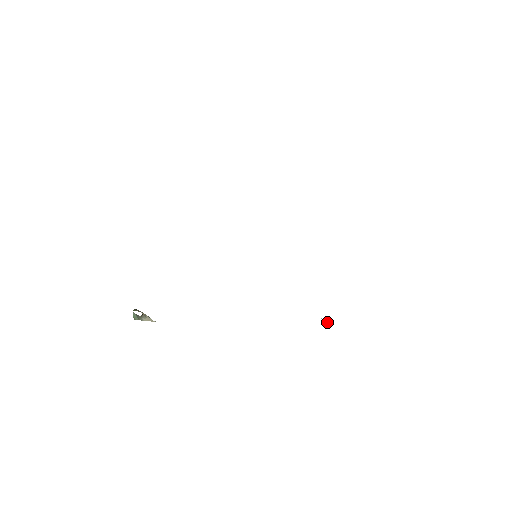
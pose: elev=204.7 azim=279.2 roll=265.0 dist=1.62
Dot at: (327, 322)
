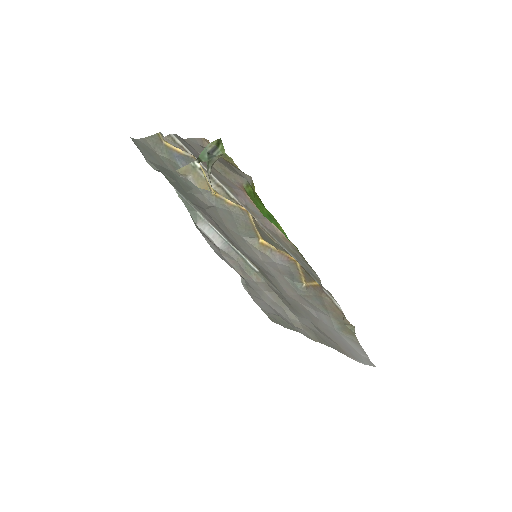
Dot at: (353, 331)
